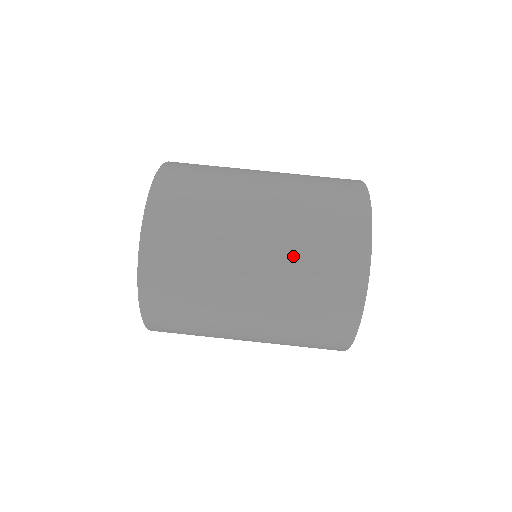
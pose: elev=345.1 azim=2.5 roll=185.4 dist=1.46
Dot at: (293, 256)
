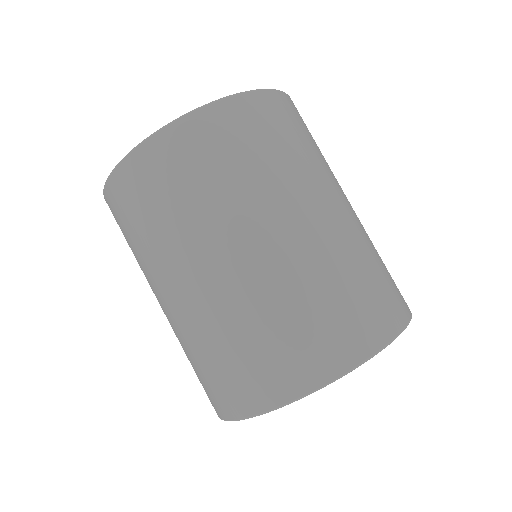
Dot at: occluded
